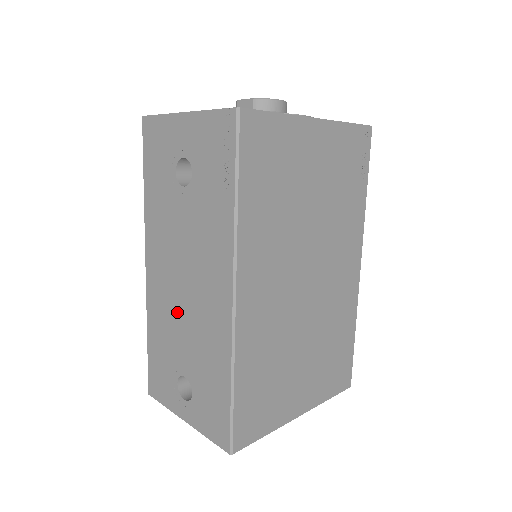
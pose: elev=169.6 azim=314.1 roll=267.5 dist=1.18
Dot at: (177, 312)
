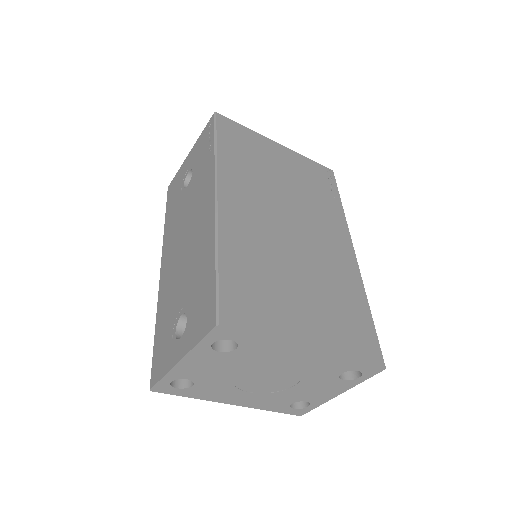
Dot at: (179, 269)
